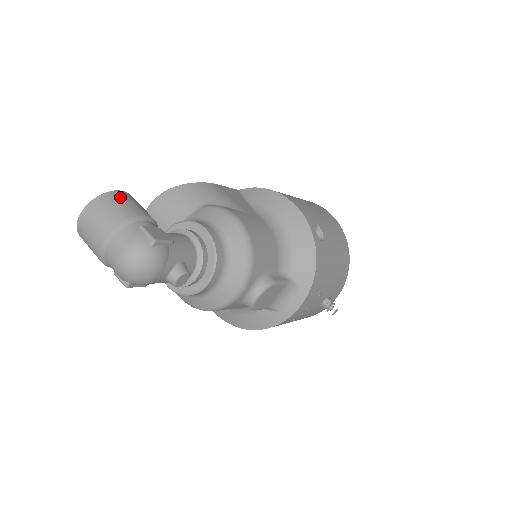
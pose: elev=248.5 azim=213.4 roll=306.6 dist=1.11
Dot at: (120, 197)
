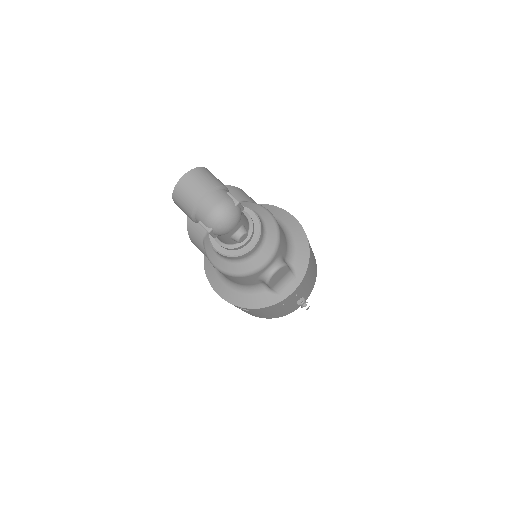
Dot at: (210, 172)
